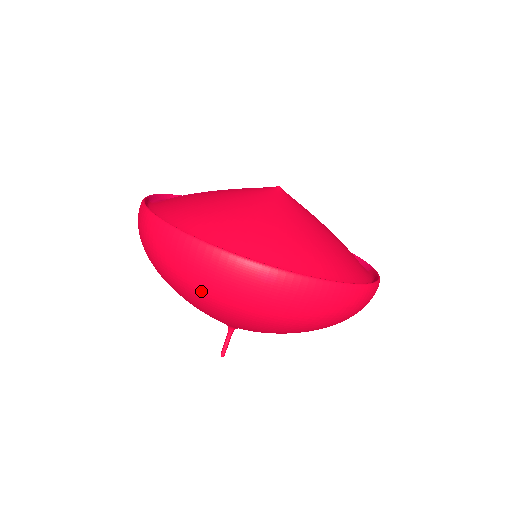
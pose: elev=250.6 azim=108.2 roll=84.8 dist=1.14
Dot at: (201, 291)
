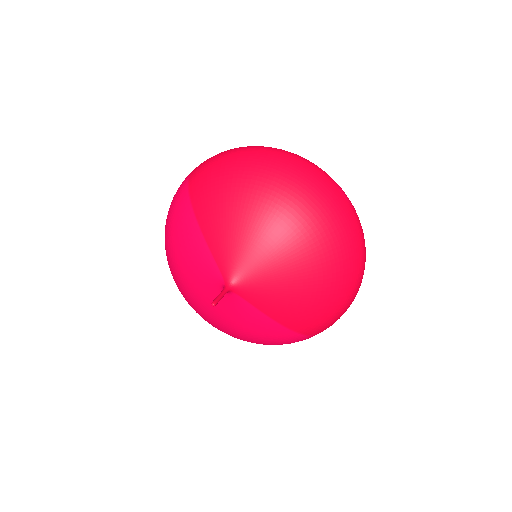
Dot at: (294, 179)
